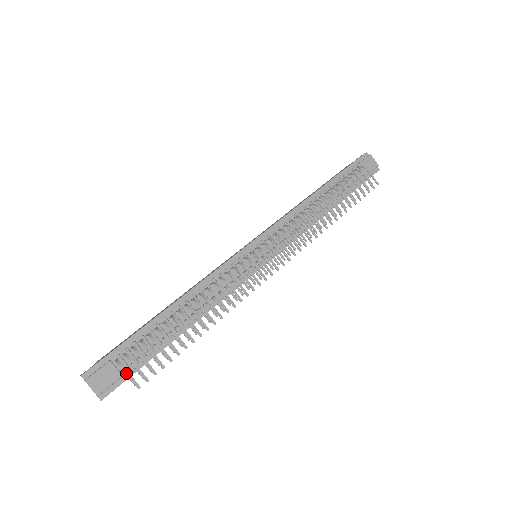
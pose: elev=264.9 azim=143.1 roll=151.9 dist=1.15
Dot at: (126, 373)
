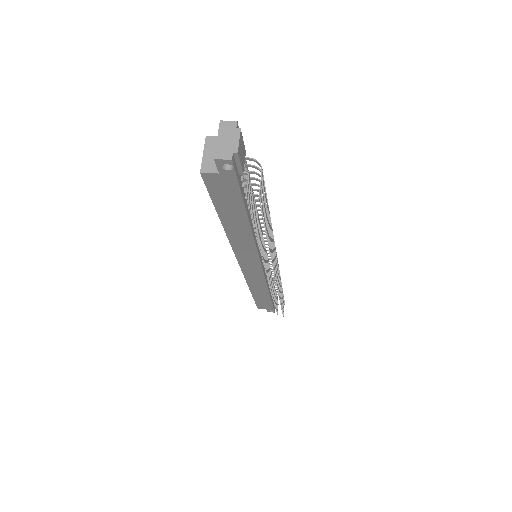
Dot at: (262, 176)
